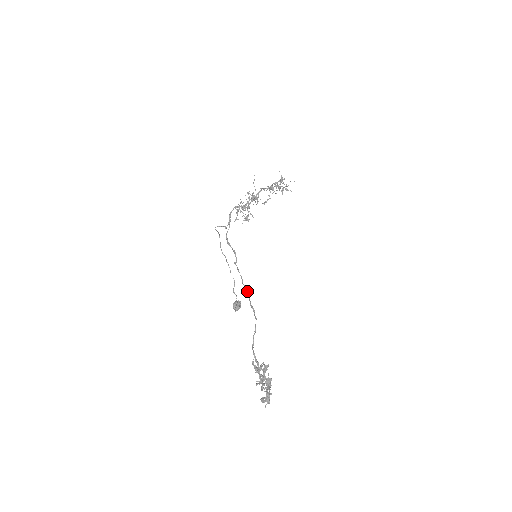
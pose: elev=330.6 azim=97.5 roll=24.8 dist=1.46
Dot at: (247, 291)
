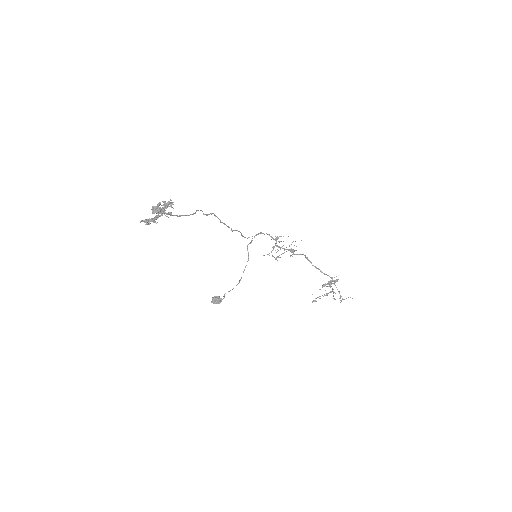
Dot at: occluded
